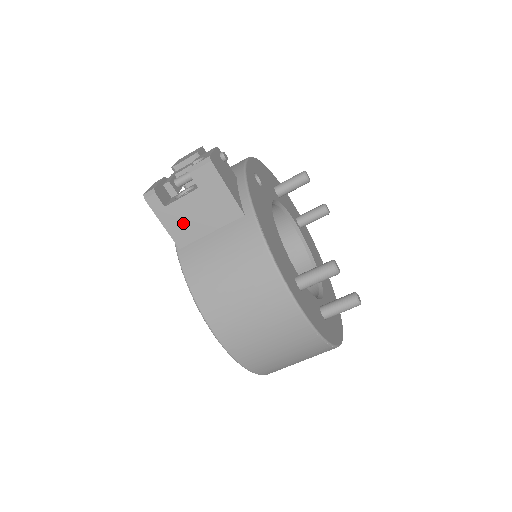
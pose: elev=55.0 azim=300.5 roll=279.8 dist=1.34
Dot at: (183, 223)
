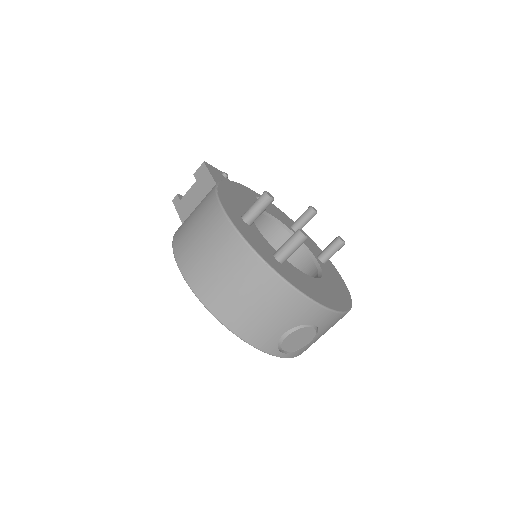
Dot at: (187, 207)
